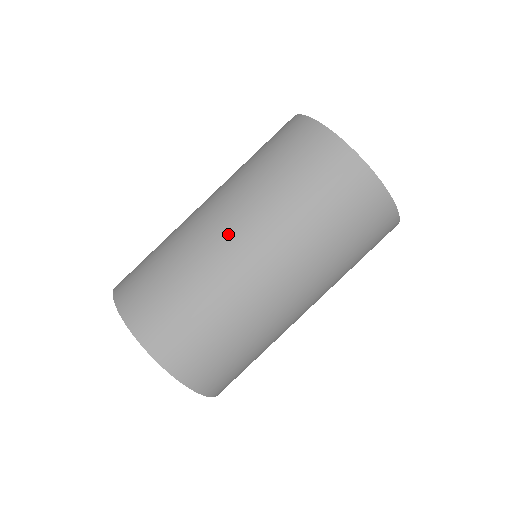
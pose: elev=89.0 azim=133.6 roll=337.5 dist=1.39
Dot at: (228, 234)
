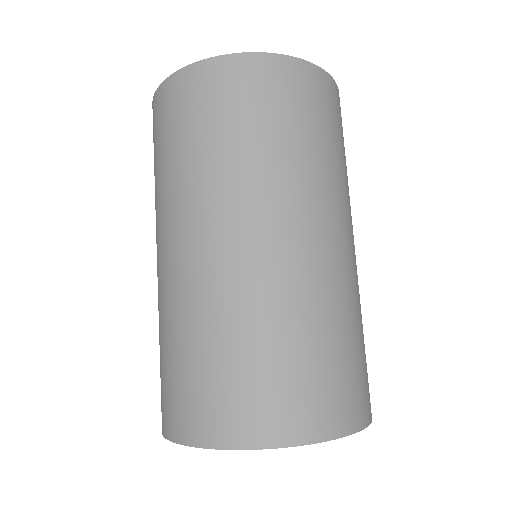
Dot at: (192, 250)
